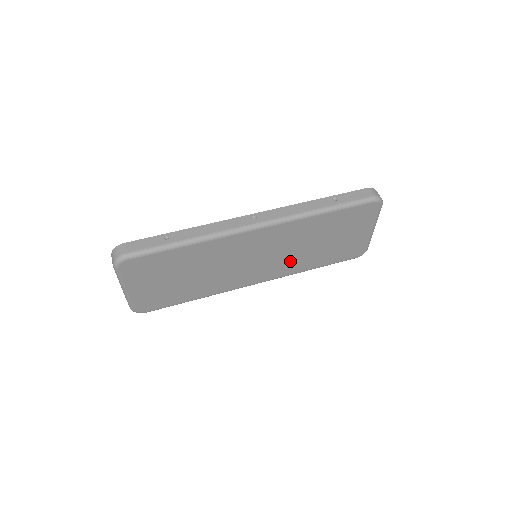
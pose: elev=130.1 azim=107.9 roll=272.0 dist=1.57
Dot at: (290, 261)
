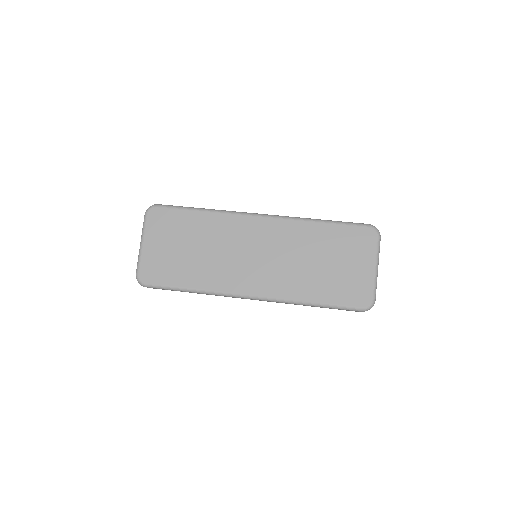
Dot at: (287, 276)
